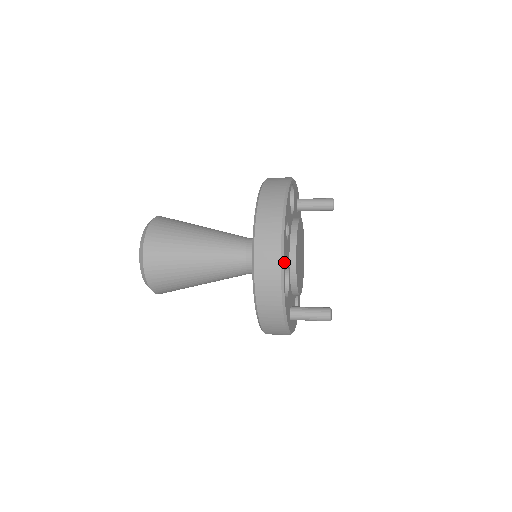
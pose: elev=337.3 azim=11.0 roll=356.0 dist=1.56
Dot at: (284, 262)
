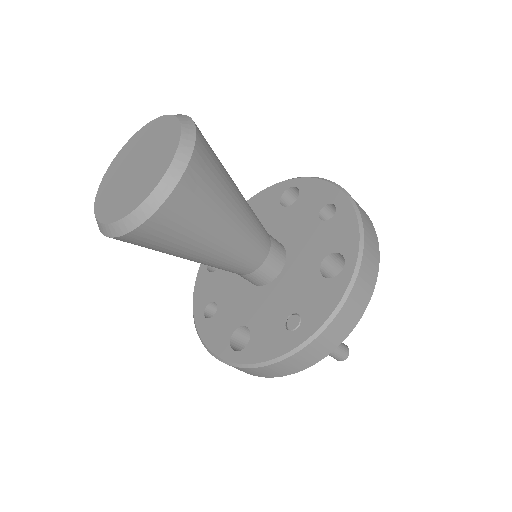
Dot at: occluded
